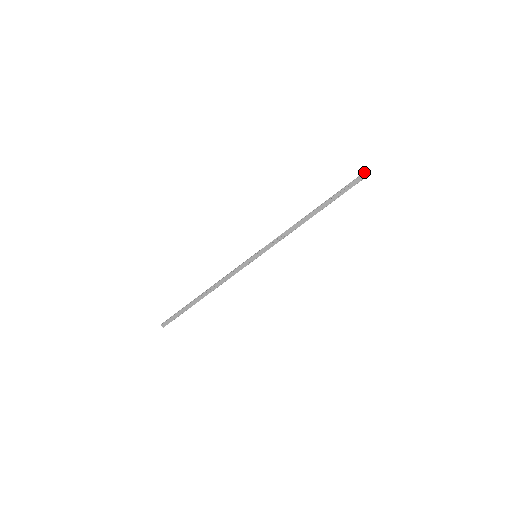
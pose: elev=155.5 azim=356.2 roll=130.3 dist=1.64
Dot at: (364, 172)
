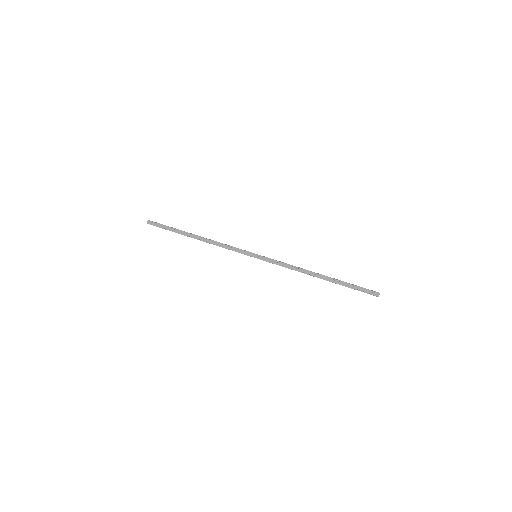
Dot at: occluded
